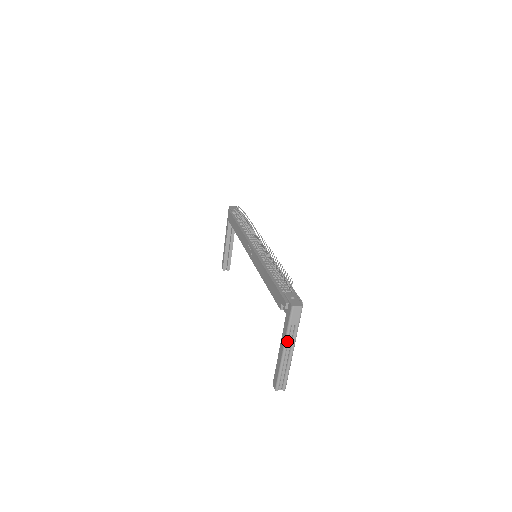
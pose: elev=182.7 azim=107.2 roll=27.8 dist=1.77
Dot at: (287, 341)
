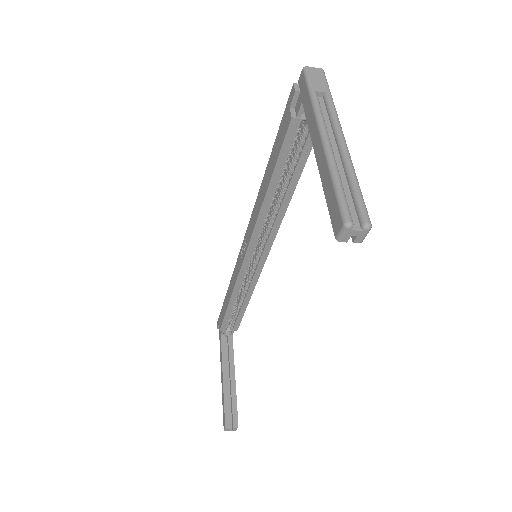
Dot at: (320, 117)
